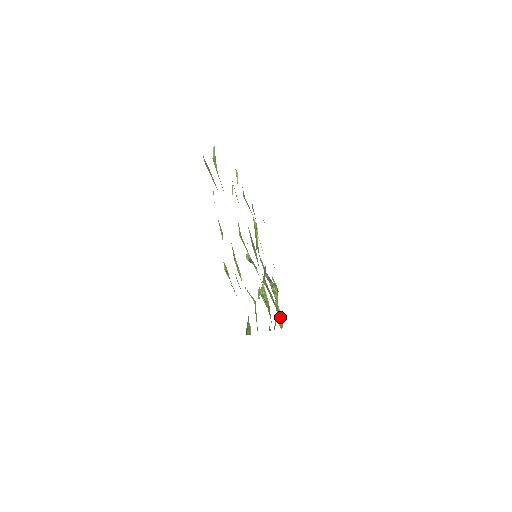
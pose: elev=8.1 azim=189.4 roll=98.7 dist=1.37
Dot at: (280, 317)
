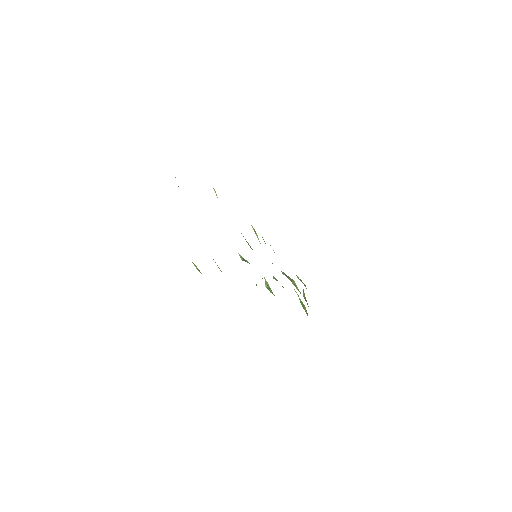
Dot at: (304, 306)
